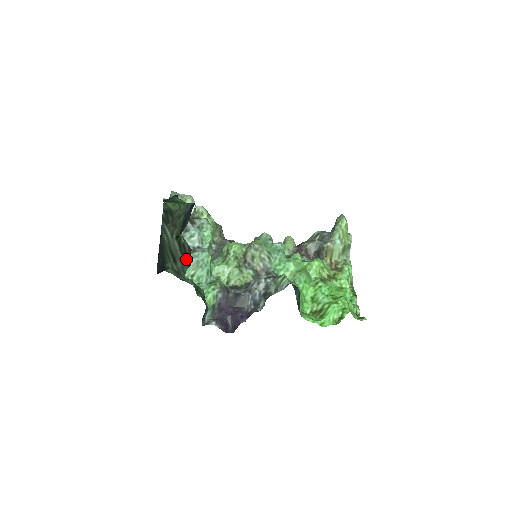
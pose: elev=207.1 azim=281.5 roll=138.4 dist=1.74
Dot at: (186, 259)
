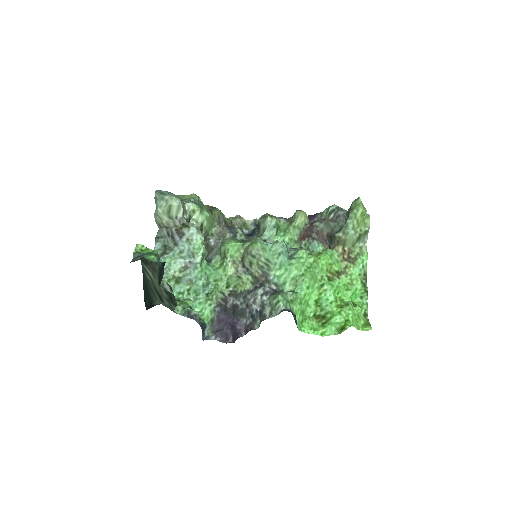
Dot at: (172, 299)
